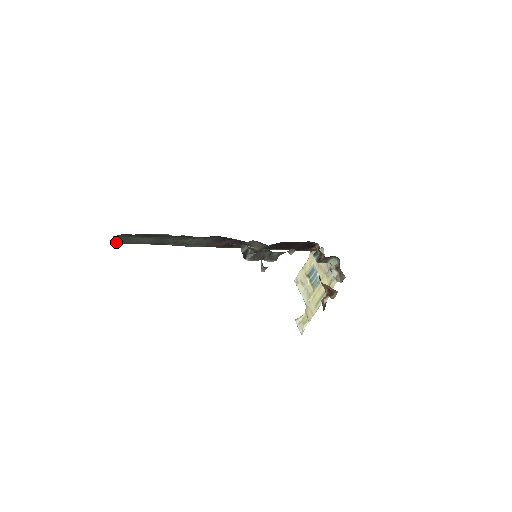
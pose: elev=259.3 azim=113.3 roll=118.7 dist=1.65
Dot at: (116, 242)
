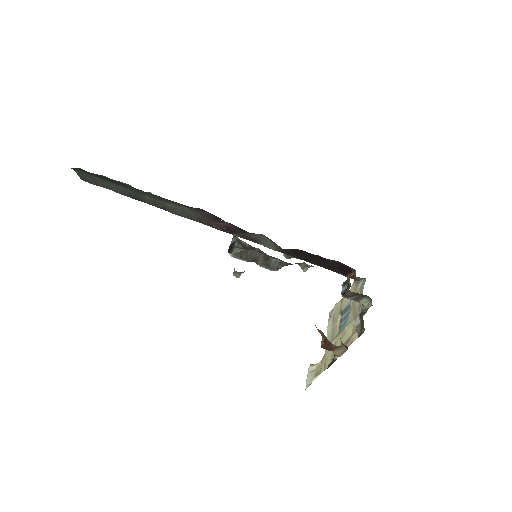
Dot at: (83, 179)
